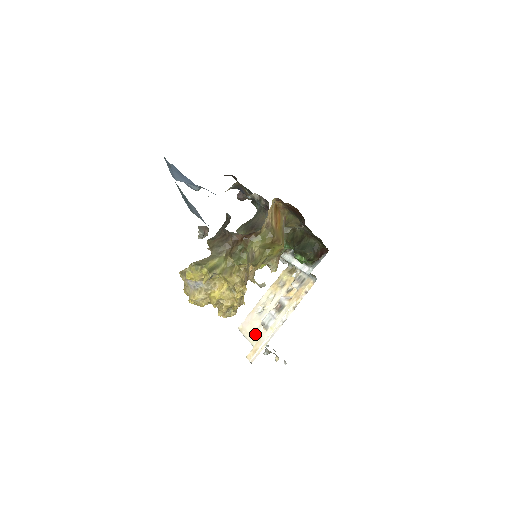
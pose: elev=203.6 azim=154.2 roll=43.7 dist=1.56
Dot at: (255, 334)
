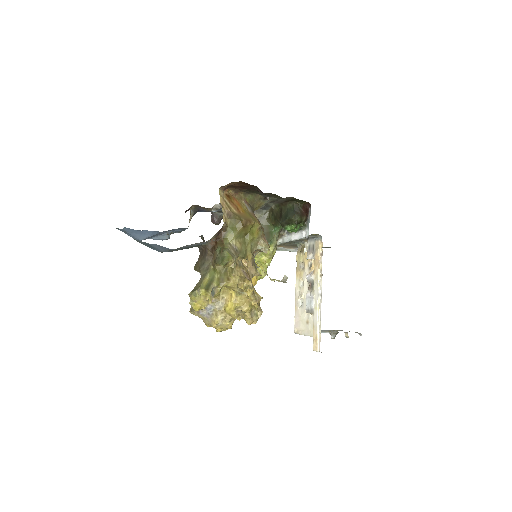
Dot at: (309, 326)
